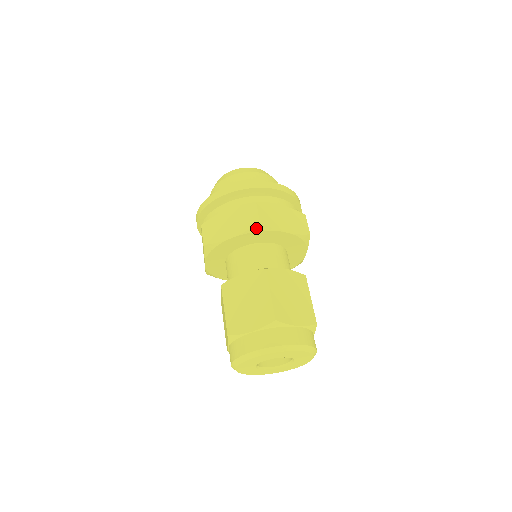
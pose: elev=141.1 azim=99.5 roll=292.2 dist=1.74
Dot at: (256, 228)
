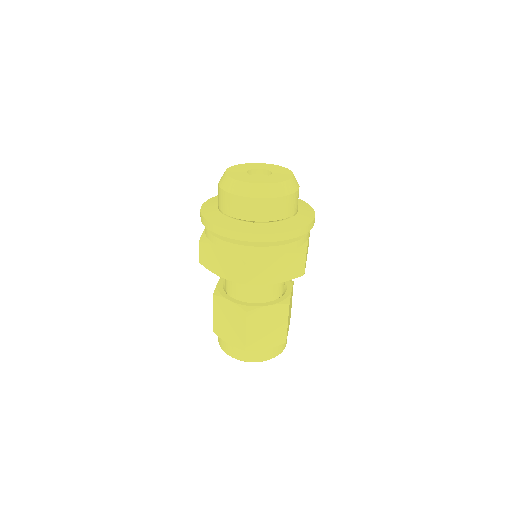
Dot at: occluded
